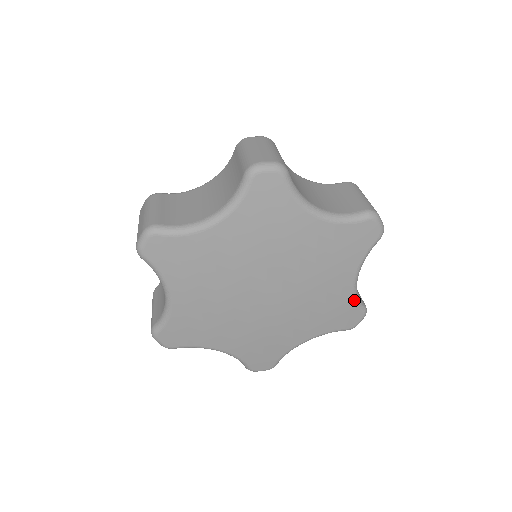
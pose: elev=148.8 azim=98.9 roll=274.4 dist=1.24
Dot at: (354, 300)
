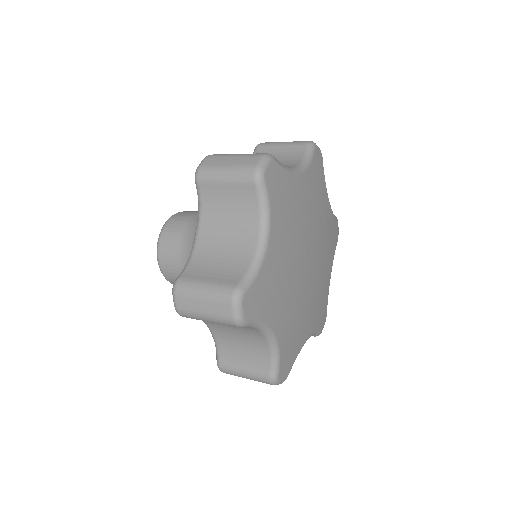
Dot at: (333, 215)
